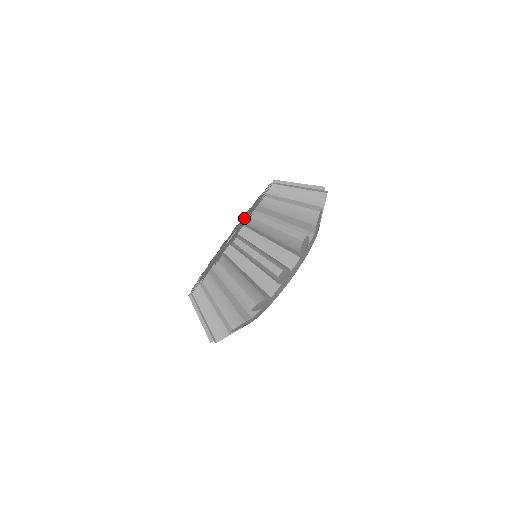
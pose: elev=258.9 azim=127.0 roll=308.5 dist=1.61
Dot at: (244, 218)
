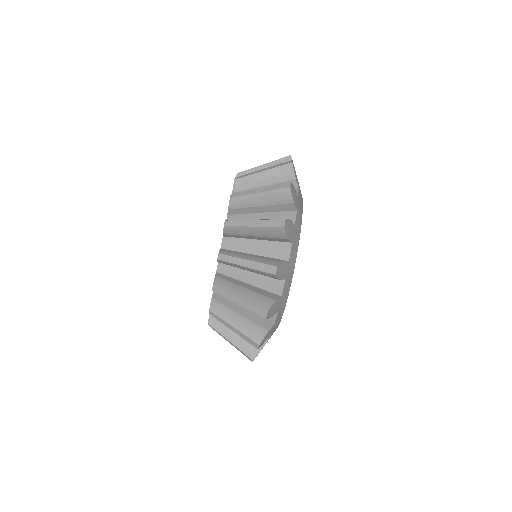
Dot at: occluded
